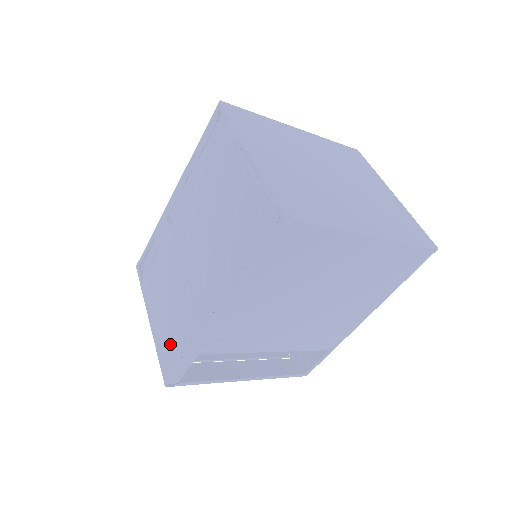
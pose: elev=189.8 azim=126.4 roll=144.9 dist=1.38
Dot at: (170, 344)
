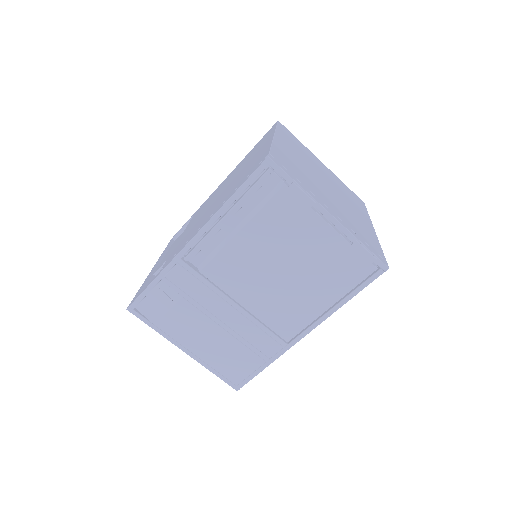
Dot at: (236, 363)
